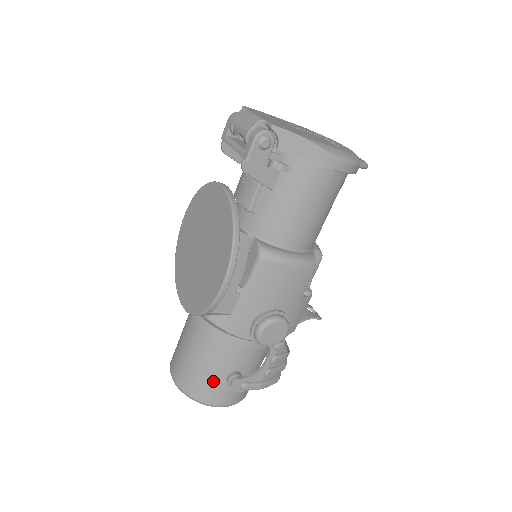
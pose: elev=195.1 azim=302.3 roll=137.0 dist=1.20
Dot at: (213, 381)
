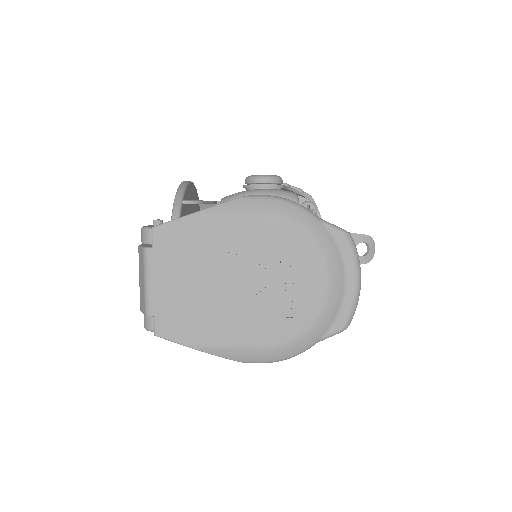
Dot at: occluded
